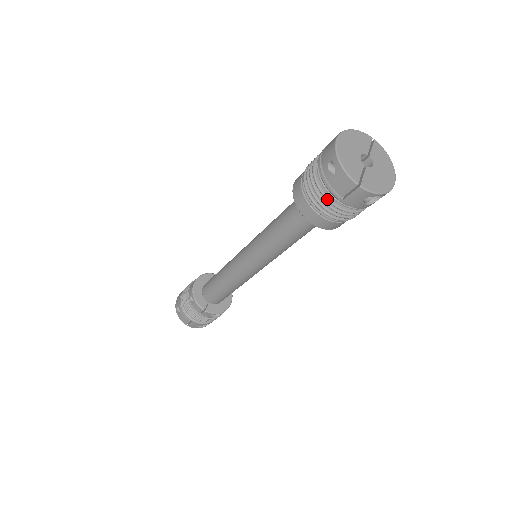
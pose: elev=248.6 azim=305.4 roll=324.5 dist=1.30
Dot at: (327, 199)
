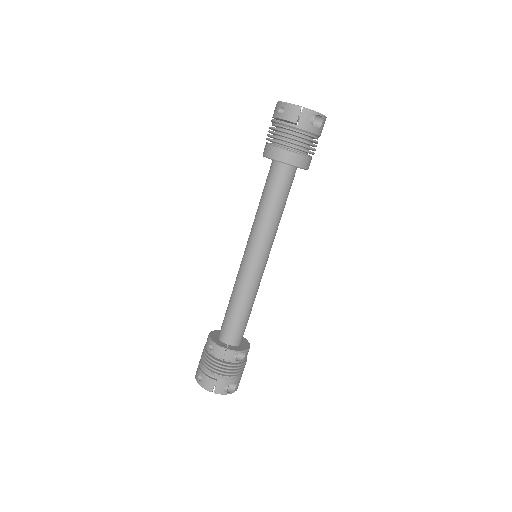
Dot at: (287, 132)
